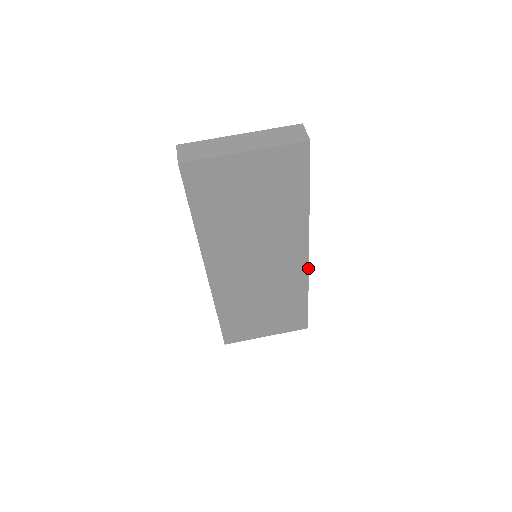
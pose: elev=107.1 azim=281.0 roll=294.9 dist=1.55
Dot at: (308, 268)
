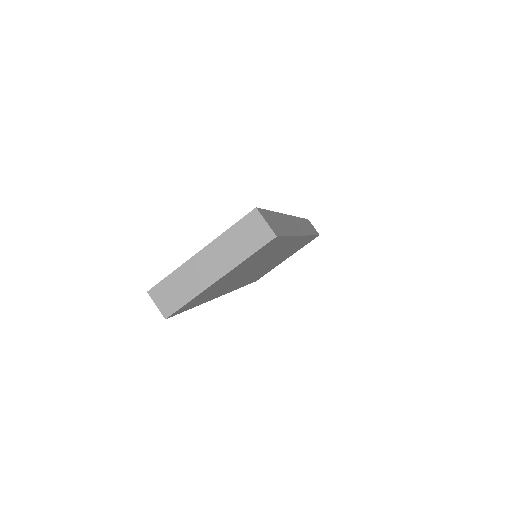
Dot at: occluded
